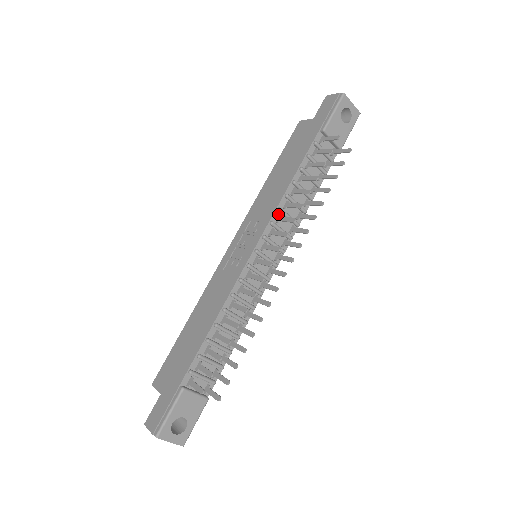
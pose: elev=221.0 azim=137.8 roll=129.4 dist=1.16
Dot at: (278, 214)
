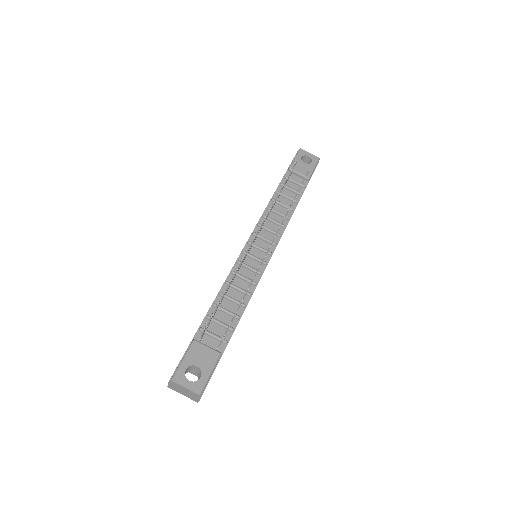
Dot at: occluded
